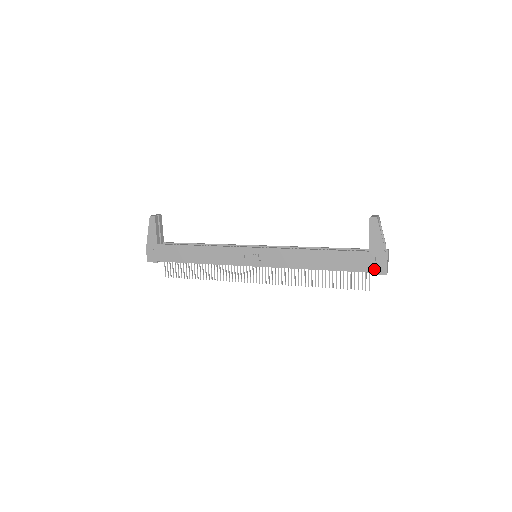
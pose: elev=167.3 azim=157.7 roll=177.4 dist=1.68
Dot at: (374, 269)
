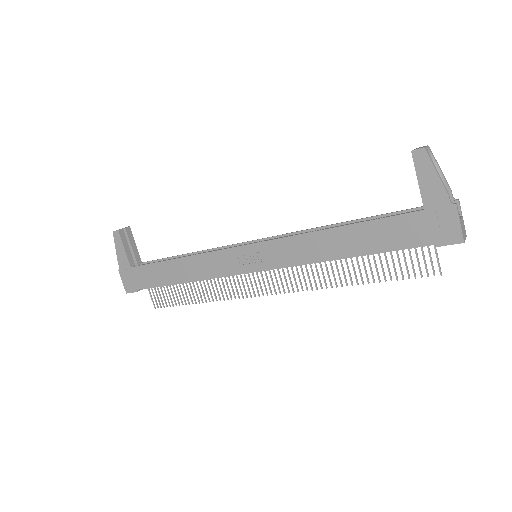
Dot at: (439, 237)
